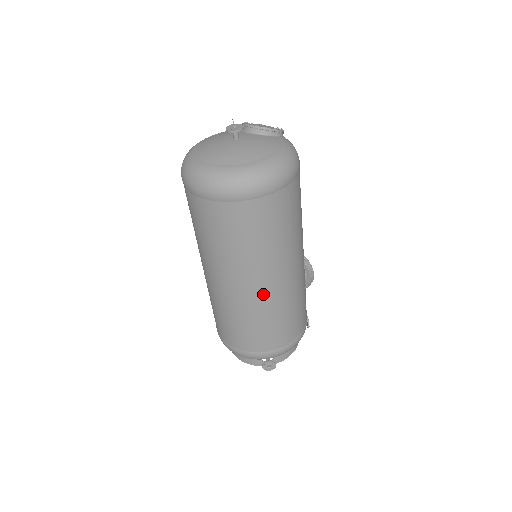
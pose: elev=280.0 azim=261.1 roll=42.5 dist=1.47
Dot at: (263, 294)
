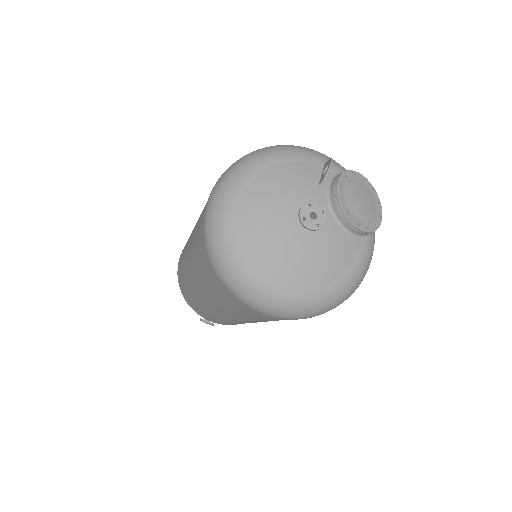
Dot at: (229, 319)
